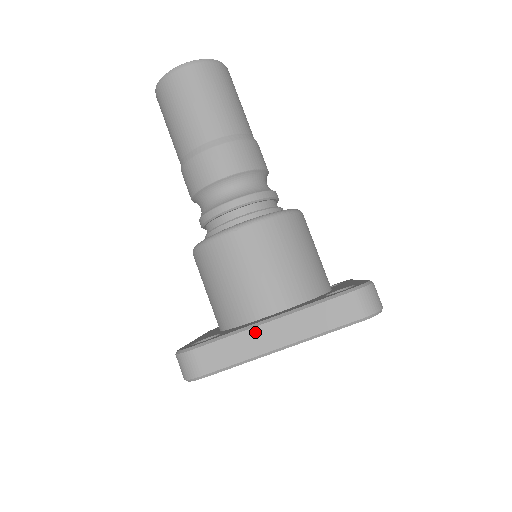
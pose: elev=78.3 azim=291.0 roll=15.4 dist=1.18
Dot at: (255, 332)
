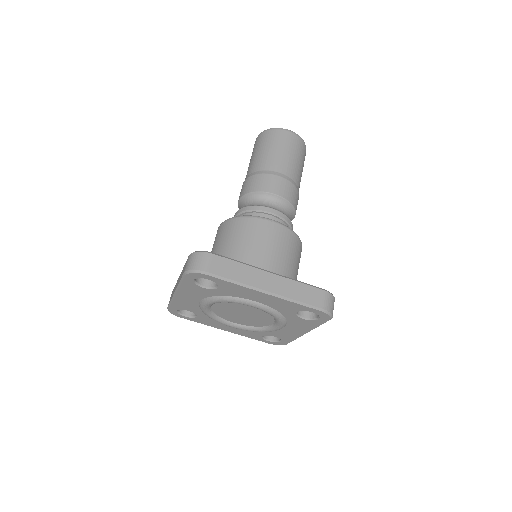
Dot at: (256, 271)
